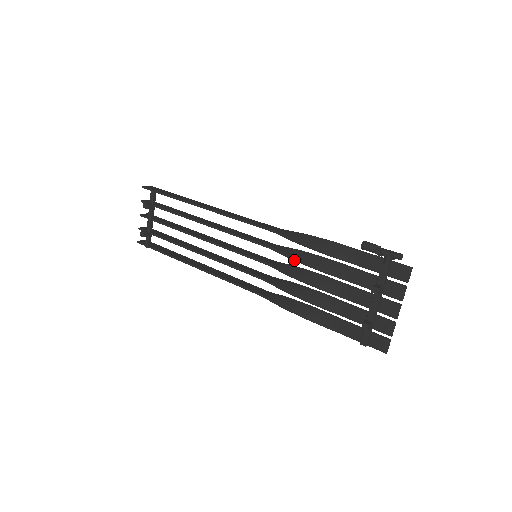
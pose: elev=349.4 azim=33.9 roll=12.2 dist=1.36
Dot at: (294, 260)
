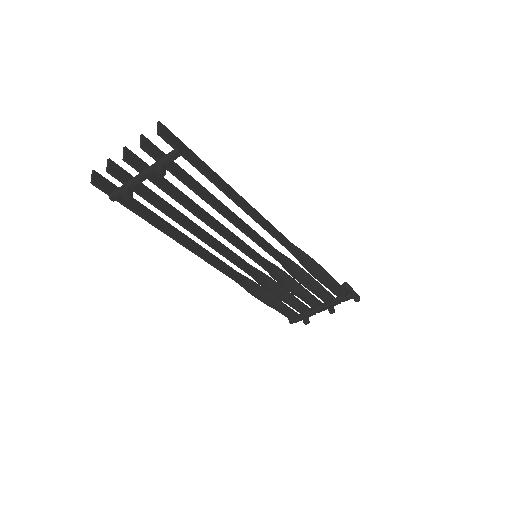
Dot at: (290, 274)
